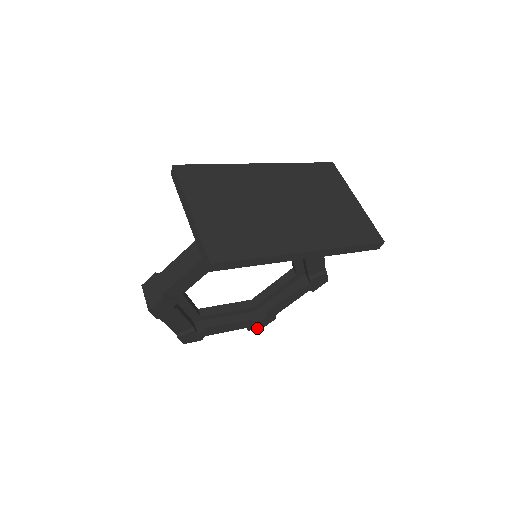
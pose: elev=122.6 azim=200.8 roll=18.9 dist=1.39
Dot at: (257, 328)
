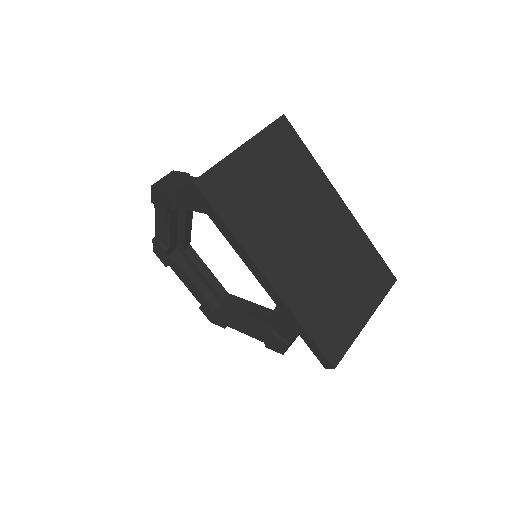
Dot at: (206, 315)
